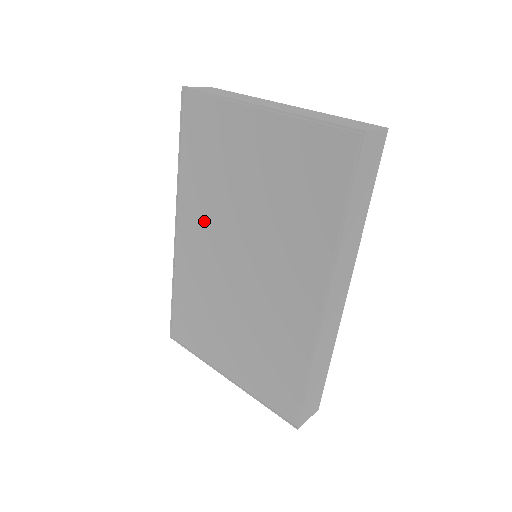
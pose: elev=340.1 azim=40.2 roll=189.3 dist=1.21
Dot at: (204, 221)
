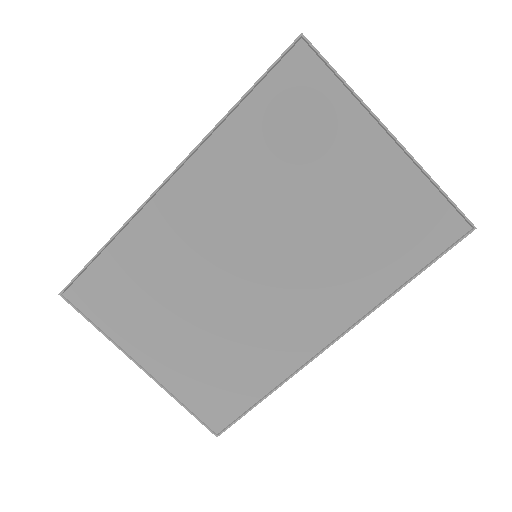
Dot at: (227, 196)
